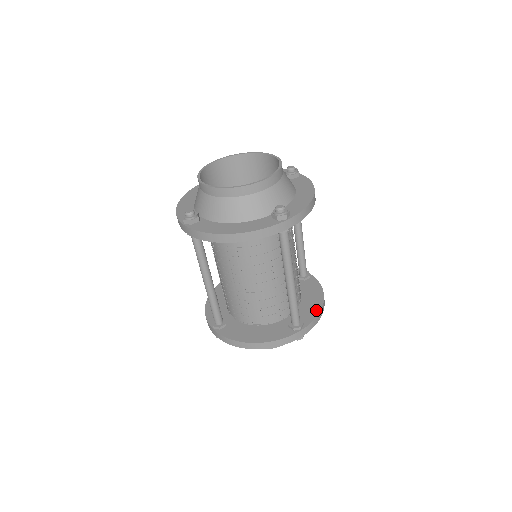
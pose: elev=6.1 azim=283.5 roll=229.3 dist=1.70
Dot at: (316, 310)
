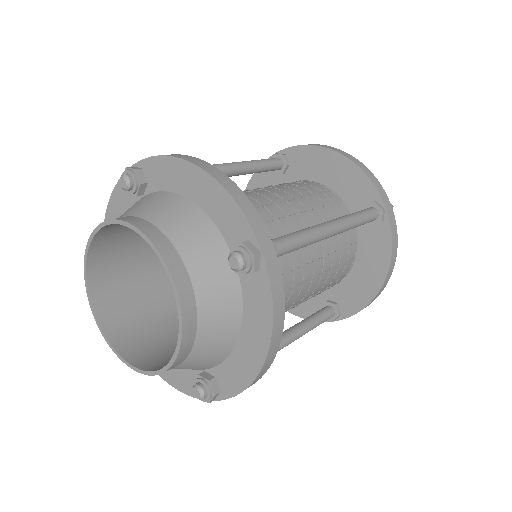
Dot at: (364, 300)
